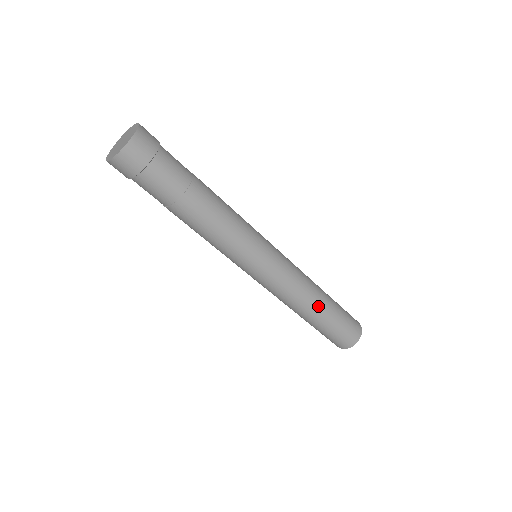
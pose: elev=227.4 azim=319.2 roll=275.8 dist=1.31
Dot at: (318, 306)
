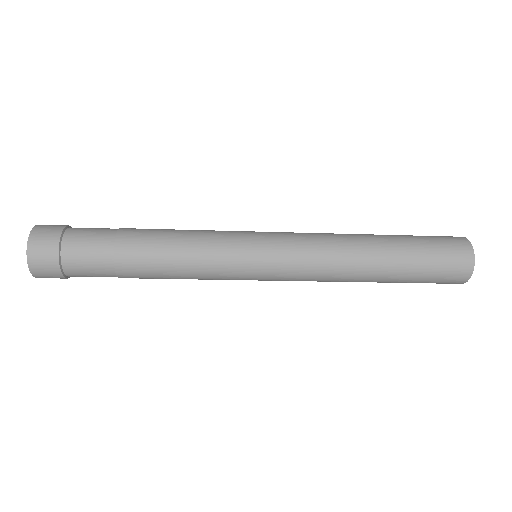
Dot at: (373, 253)
